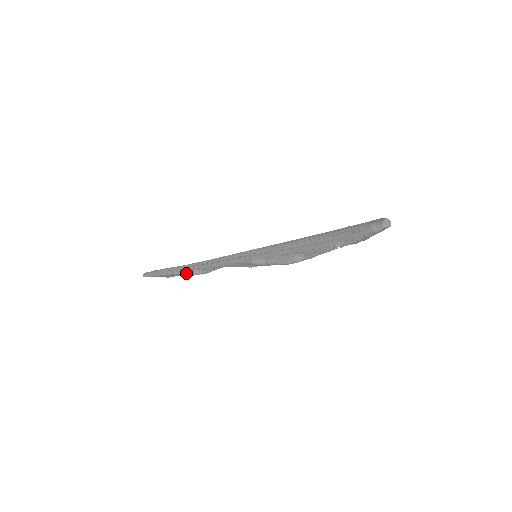
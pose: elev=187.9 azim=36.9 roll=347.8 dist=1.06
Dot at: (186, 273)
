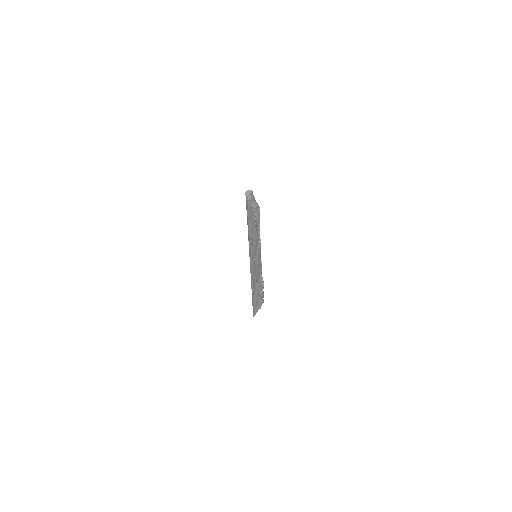
Dot at: (259, 296)
